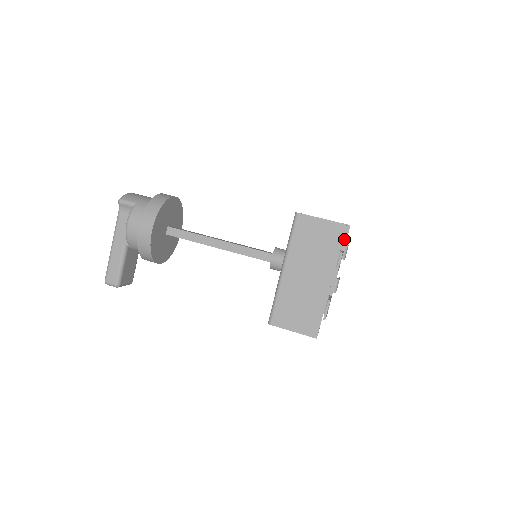
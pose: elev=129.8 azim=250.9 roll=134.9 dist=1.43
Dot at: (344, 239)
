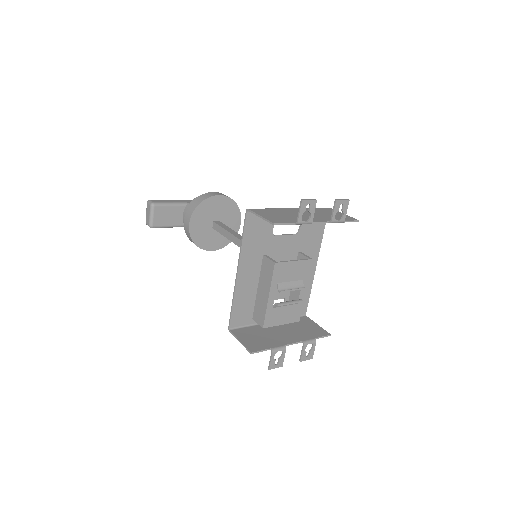
Dot at: (317, 336)
